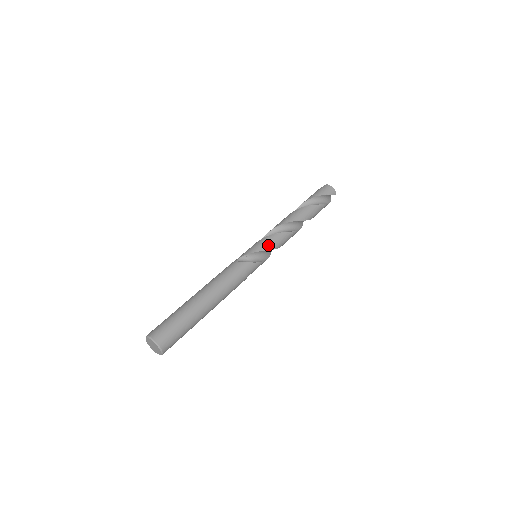
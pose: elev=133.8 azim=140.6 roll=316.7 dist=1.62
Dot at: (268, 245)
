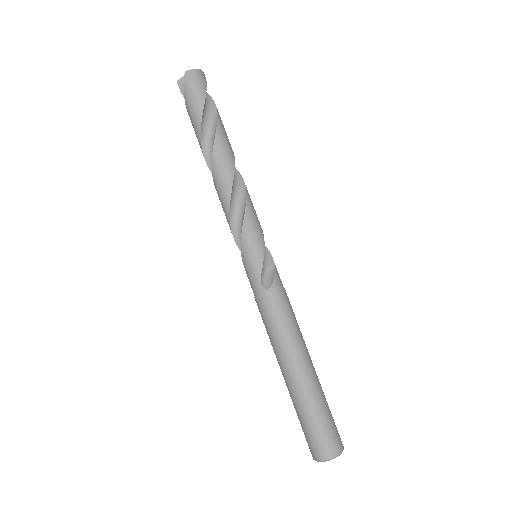
Dot at: (259, 233)
